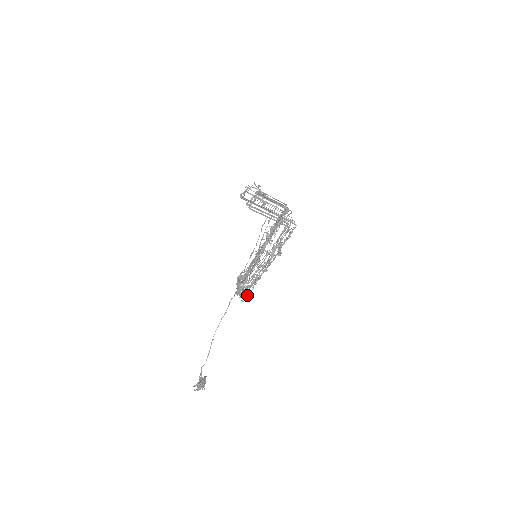
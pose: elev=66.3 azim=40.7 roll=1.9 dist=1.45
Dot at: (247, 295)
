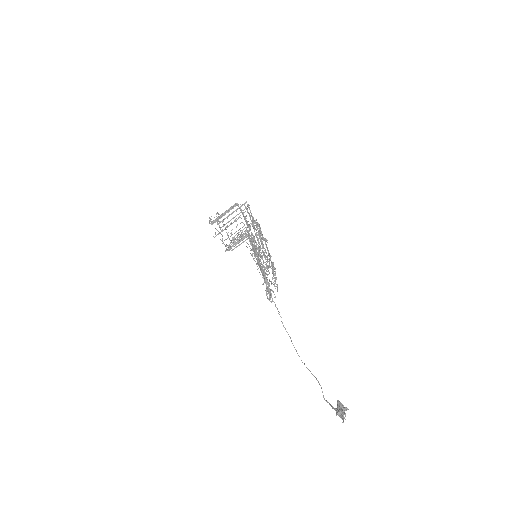
Dot at: occluded
